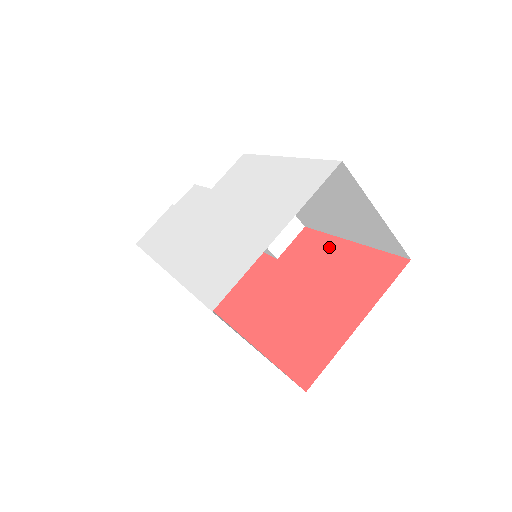
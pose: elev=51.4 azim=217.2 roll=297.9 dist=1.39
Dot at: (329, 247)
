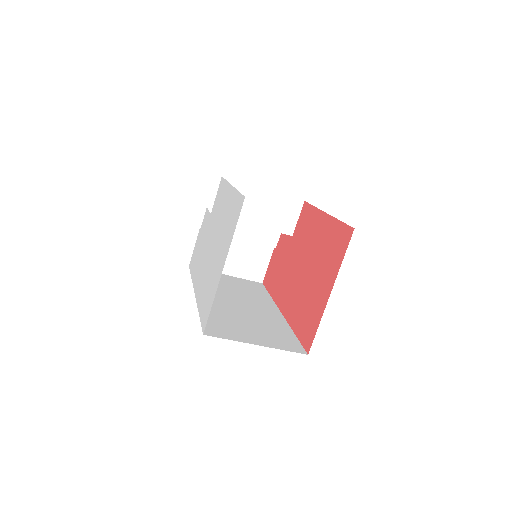
Dot at: (316, 221)
